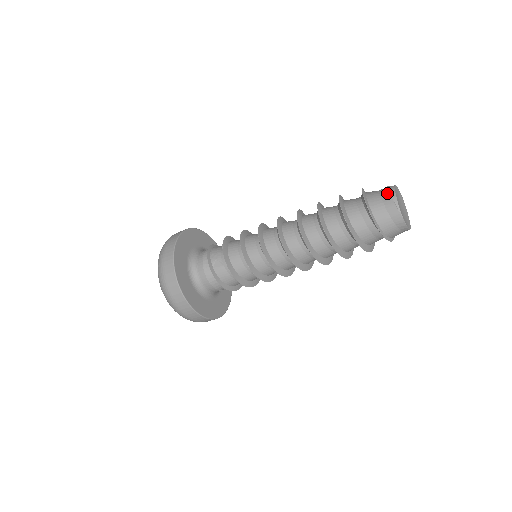
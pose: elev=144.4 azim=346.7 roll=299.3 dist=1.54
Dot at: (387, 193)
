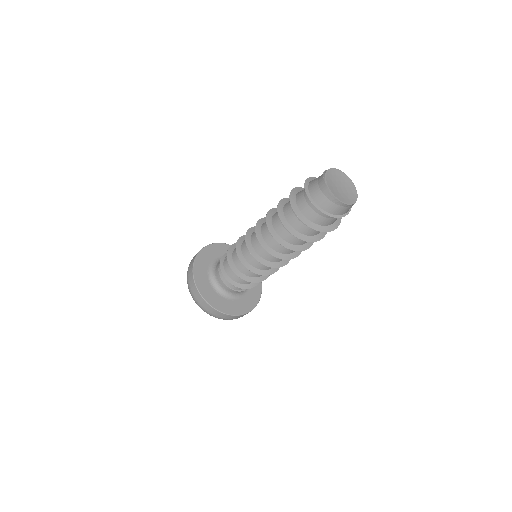
Dot at: occluded
